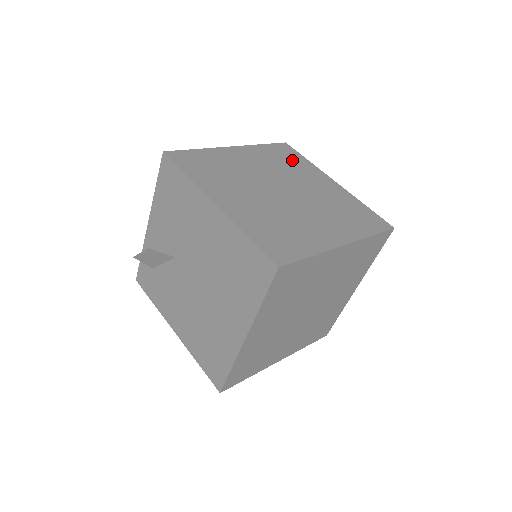
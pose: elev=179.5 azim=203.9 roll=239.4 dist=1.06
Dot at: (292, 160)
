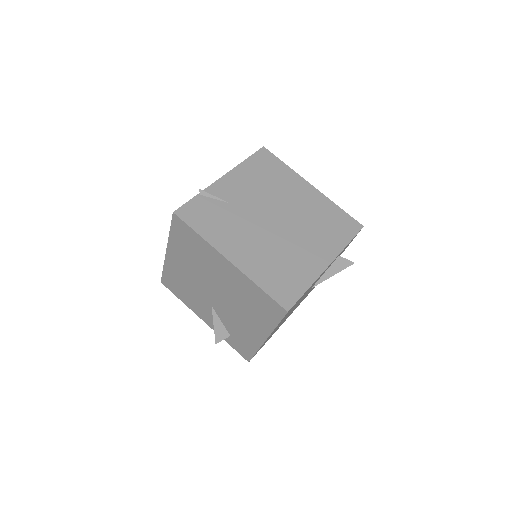
Dot at: occluded
